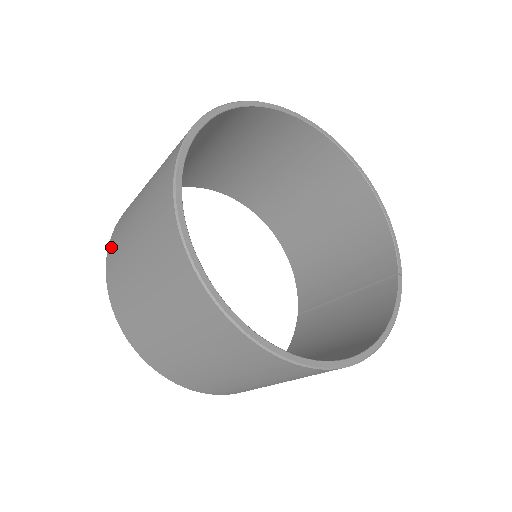
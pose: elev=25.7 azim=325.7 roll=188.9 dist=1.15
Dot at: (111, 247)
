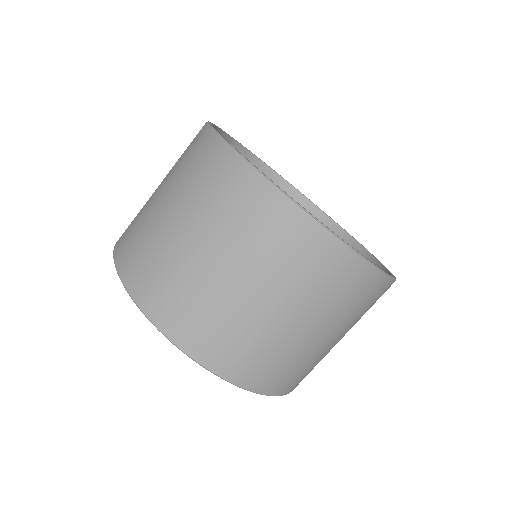
Dot at: occluded
